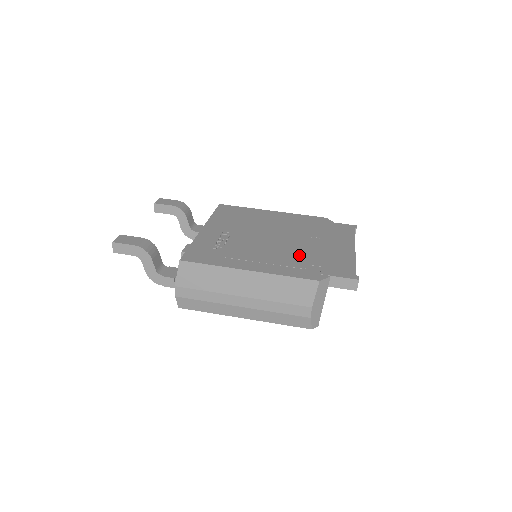
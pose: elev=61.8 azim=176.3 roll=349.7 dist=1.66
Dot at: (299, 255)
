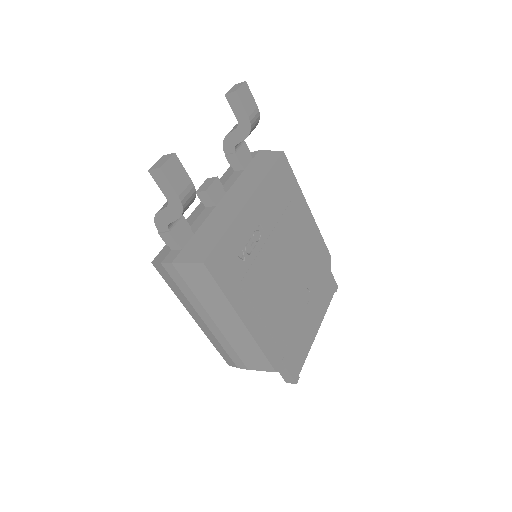
Dot at: (286, 318)
